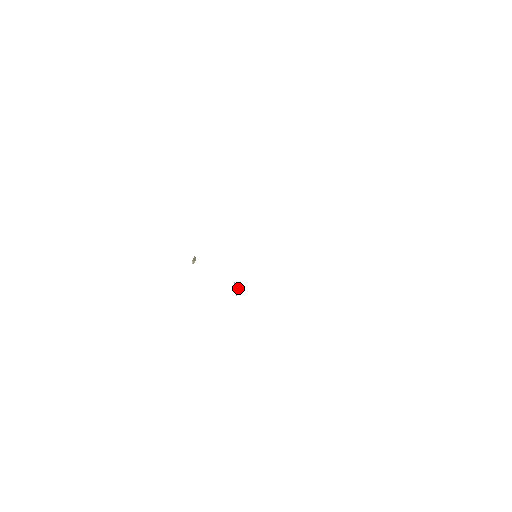
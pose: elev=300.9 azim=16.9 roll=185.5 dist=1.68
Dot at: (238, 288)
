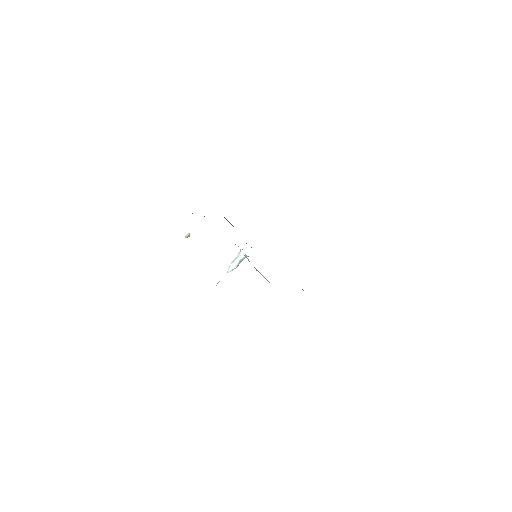
Dot at: (236, 266)
